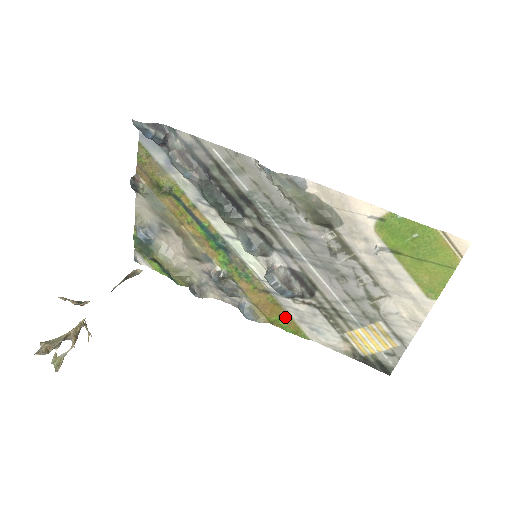
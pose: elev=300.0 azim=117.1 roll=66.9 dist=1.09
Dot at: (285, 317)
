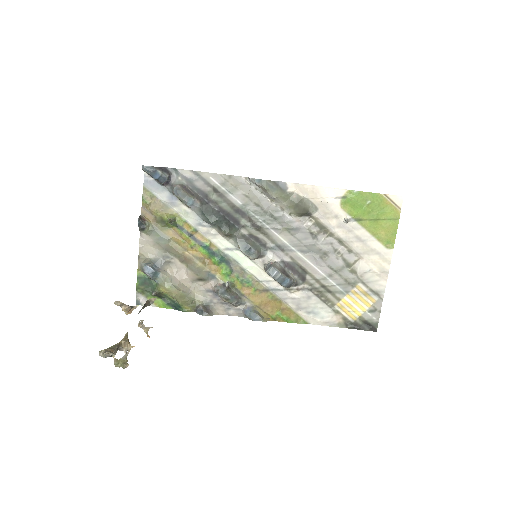
Dot at: (285, 309)
